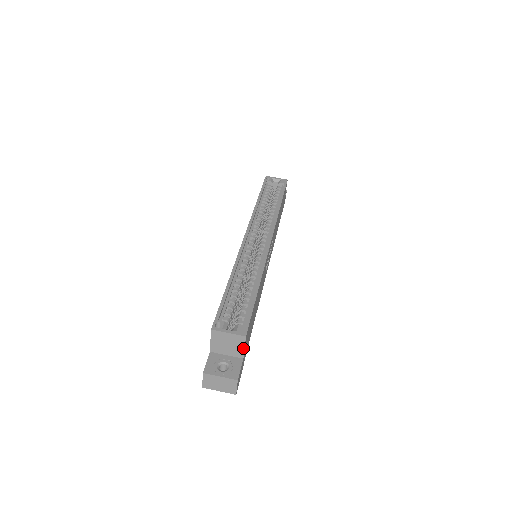
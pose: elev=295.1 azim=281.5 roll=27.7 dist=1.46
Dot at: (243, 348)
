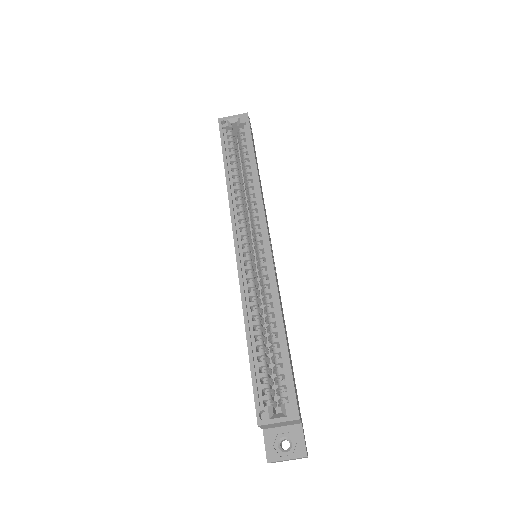
Dot at: (299, 422)
